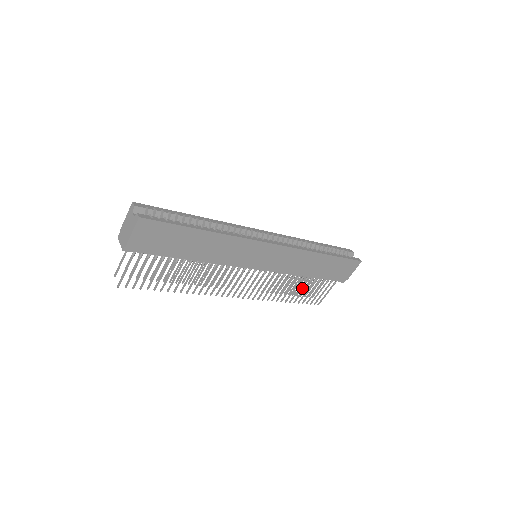
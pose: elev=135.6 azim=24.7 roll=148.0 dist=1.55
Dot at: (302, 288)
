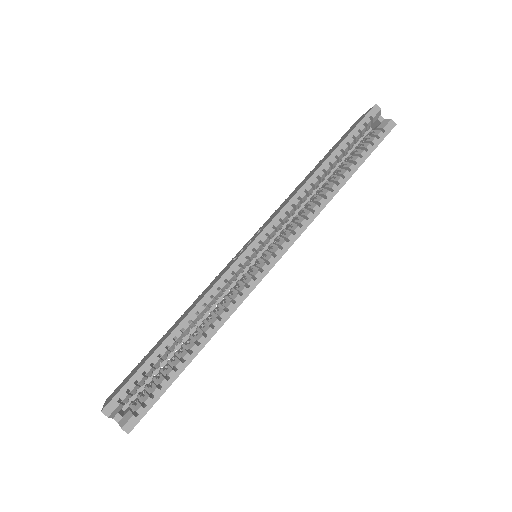
Dot at: occluded
